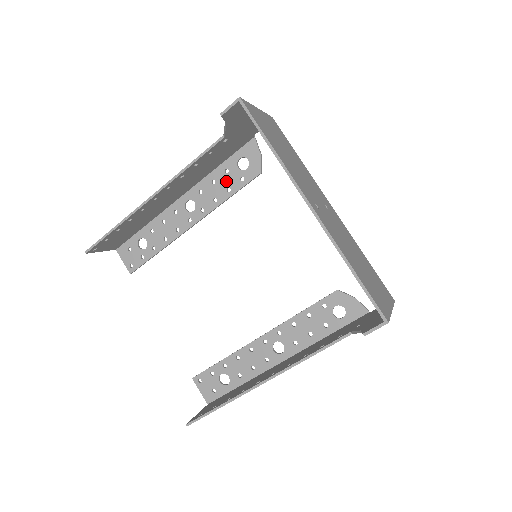
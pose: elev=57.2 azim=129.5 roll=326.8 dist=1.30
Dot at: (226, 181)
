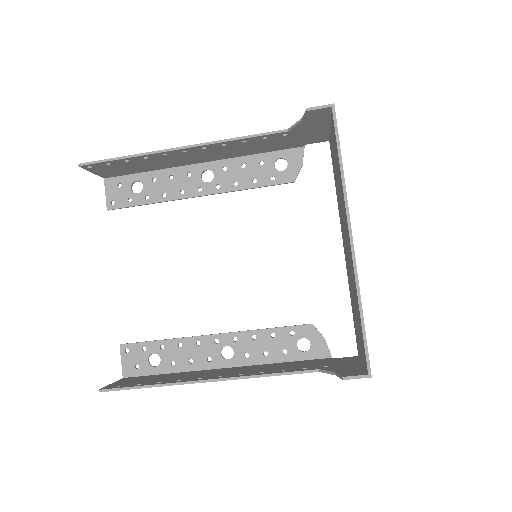
Dot at: (256, 172)
